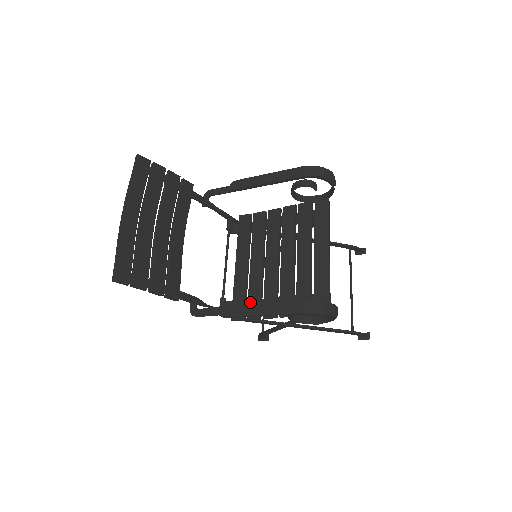
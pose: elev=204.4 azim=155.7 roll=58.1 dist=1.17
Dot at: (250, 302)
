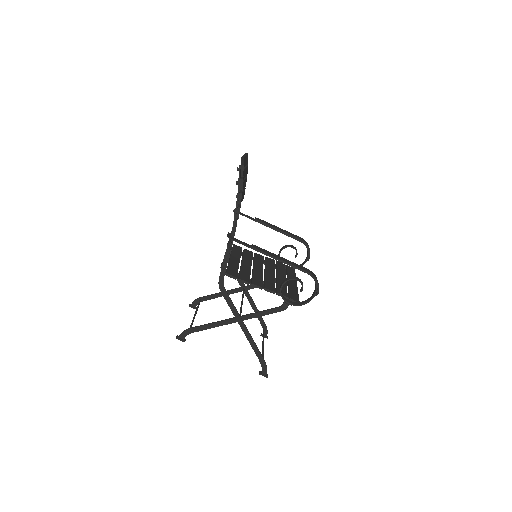
Dot at: (242, 274)
